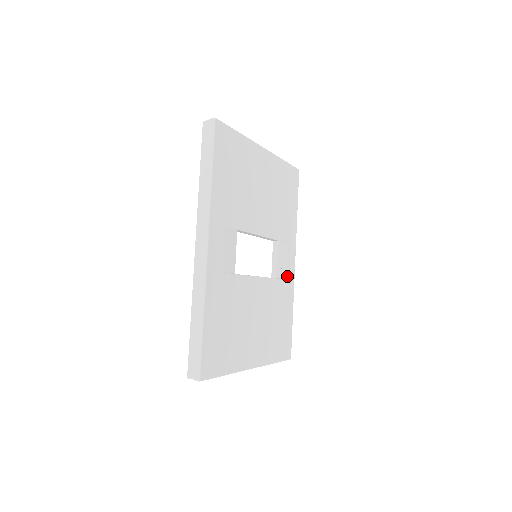
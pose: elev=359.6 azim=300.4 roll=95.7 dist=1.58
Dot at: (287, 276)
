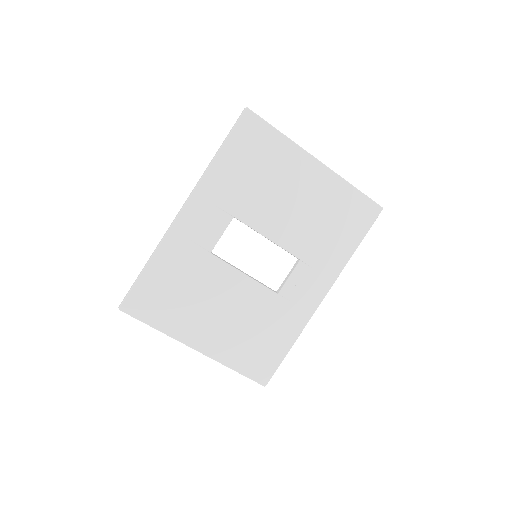
Dot at: (300, 303)
